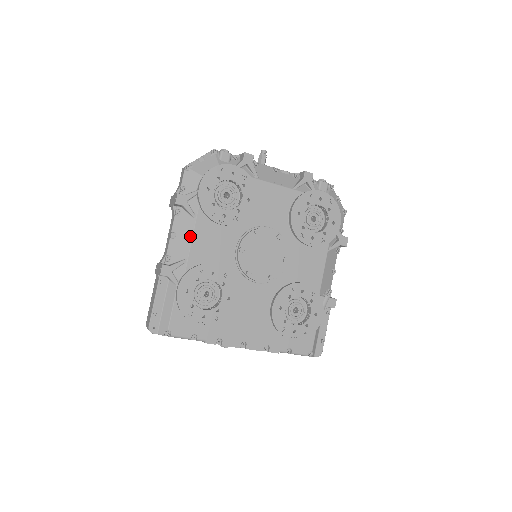
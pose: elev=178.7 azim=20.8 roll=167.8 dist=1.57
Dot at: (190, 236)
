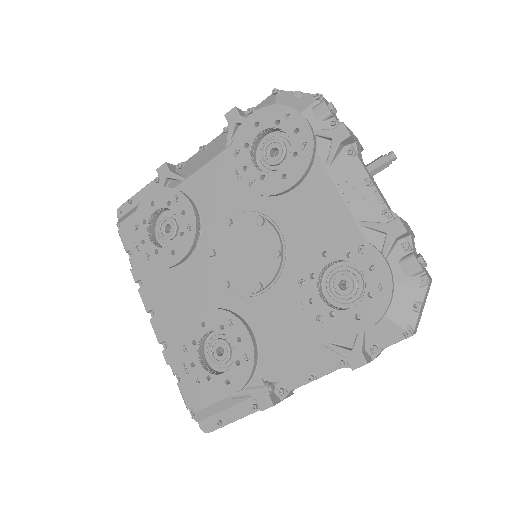
Dot at: (207, 160)
